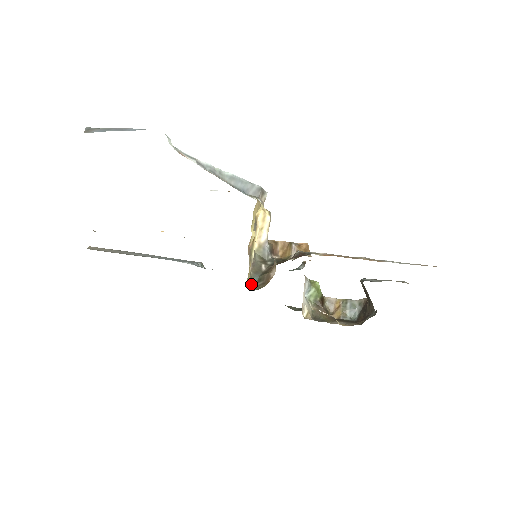
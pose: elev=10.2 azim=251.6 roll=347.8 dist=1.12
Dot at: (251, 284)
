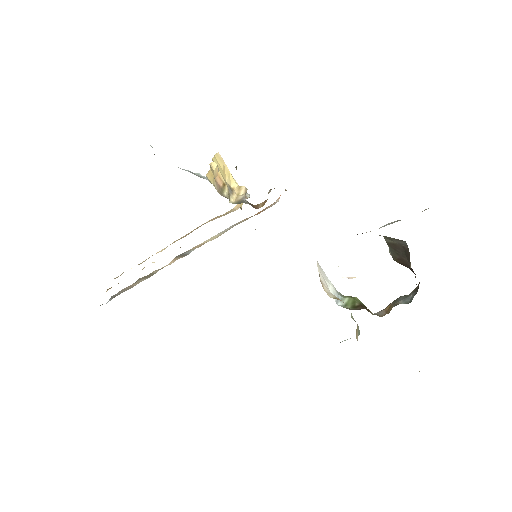
Dot at: (214, 185)
